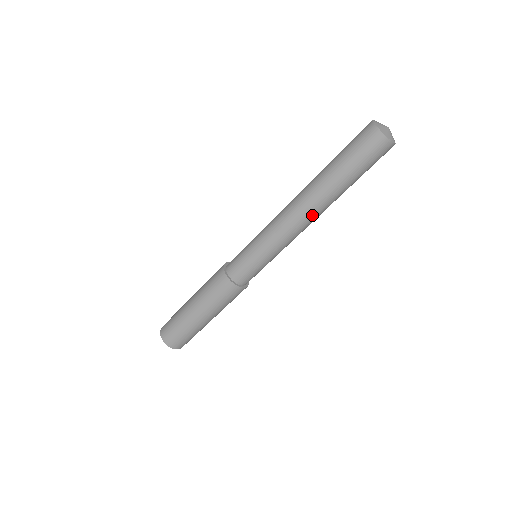
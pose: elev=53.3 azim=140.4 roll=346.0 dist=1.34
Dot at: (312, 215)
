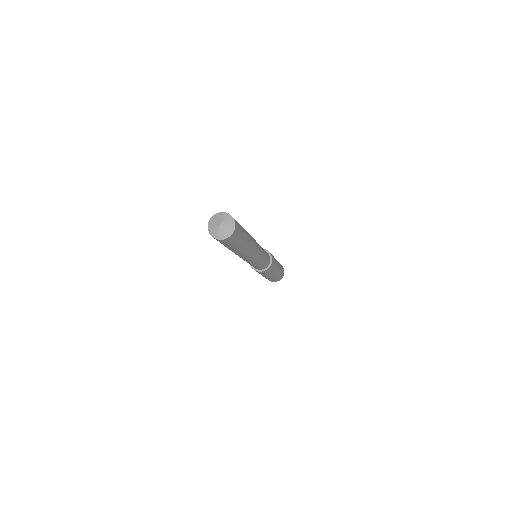
Dot at: (242, 256)
